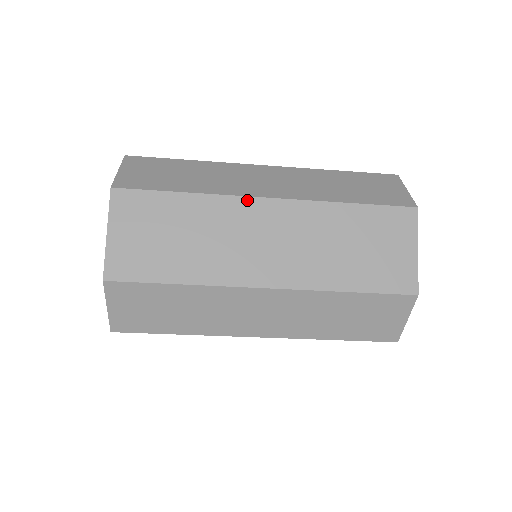
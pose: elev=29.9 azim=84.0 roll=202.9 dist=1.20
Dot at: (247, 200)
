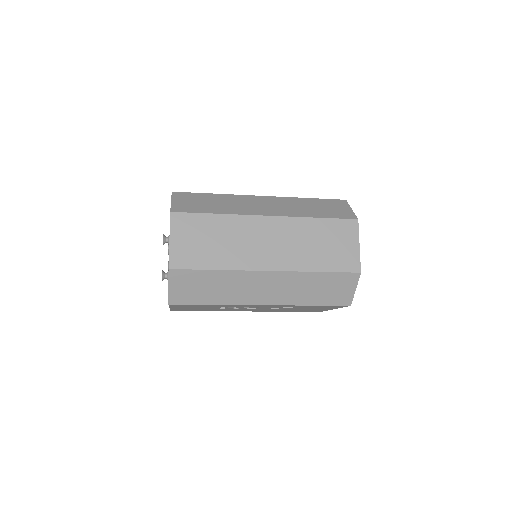
Dot at: (254, 217)
